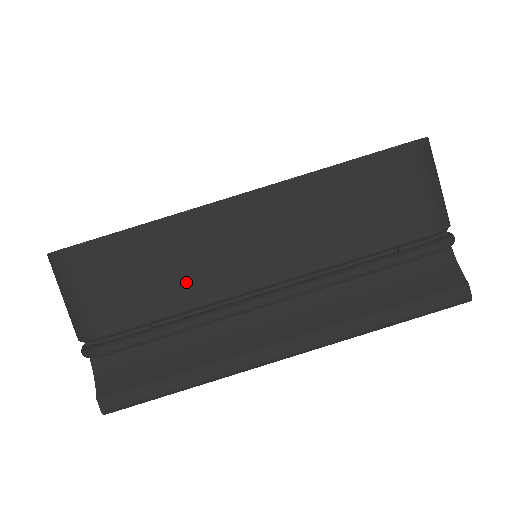
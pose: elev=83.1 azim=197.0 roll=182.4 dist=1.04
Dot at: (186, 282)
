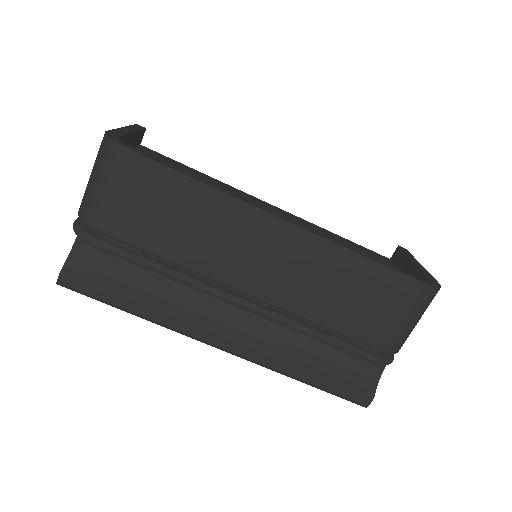
Dot at: (194, 246)
